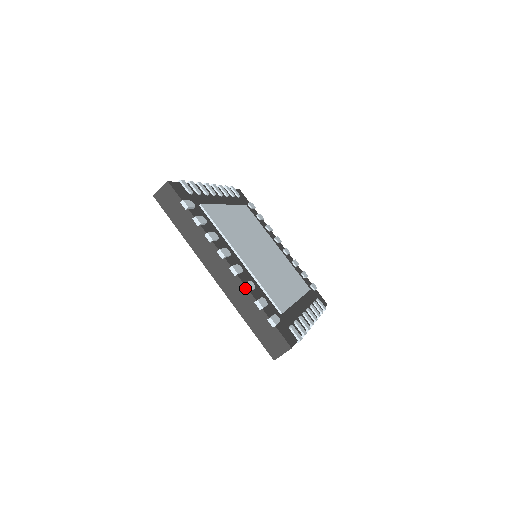
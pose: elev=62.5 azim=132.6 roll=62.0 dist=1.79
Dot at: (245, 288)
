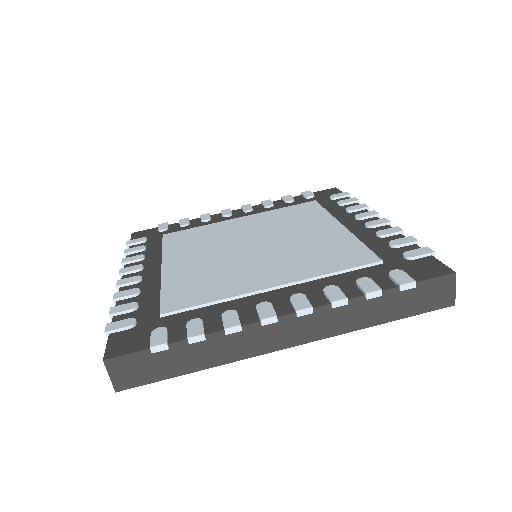
Dot at: (114, 299)
